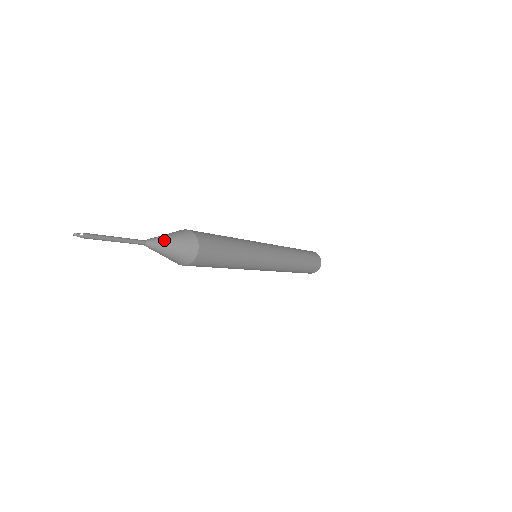
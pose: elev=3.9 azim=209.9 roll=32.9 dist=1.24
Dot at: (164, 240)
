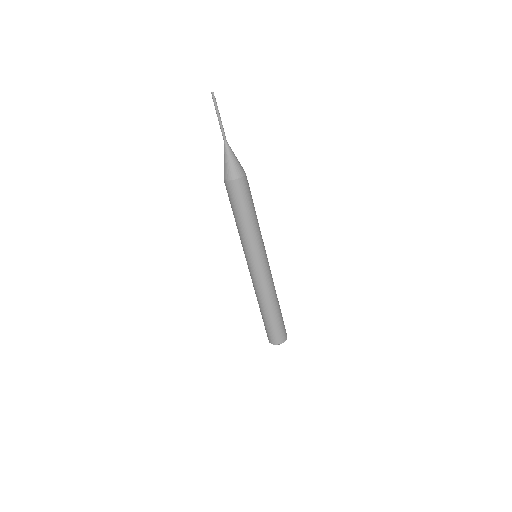
Dot at: (233, 152)
